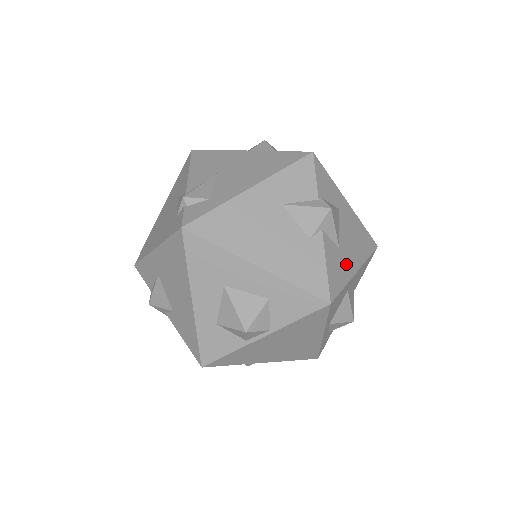
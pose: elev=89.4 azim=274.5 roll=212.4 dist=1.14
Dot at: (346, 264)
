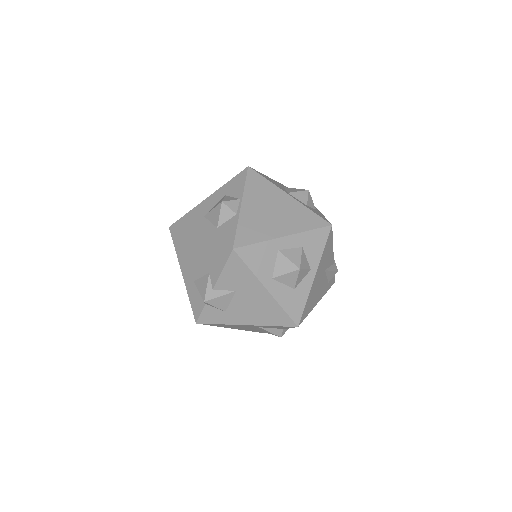
Dot at: occluded
